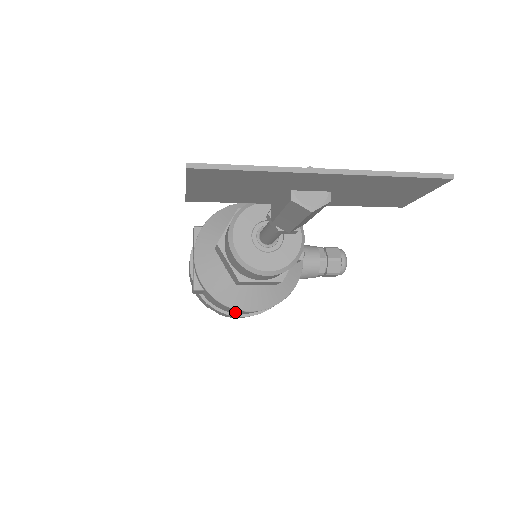
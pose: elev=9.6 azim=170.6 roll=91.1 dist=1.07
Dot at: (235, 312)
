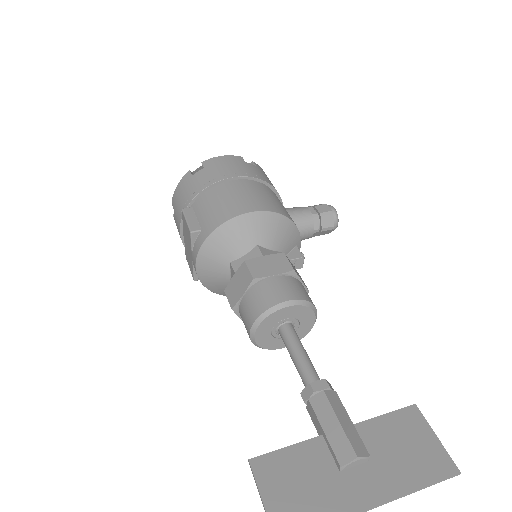
Dot at: occluded
